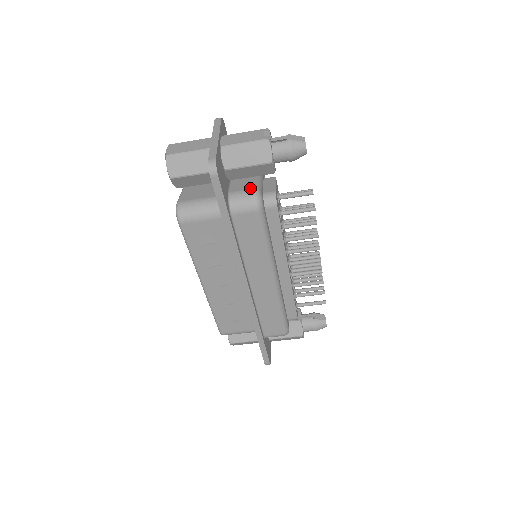
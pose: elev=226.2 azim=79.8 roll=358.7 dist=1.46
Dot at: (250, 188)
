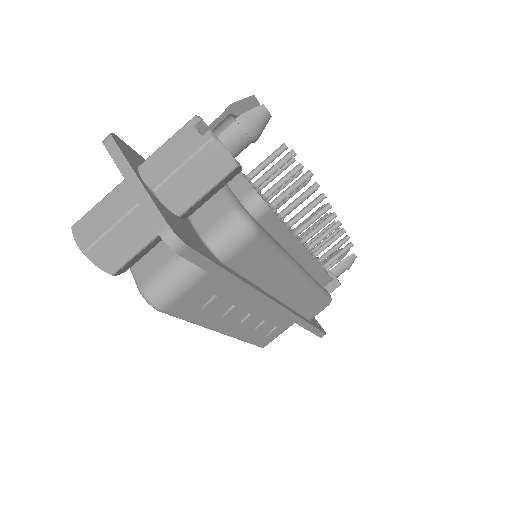
Dot at: (225, 213)
